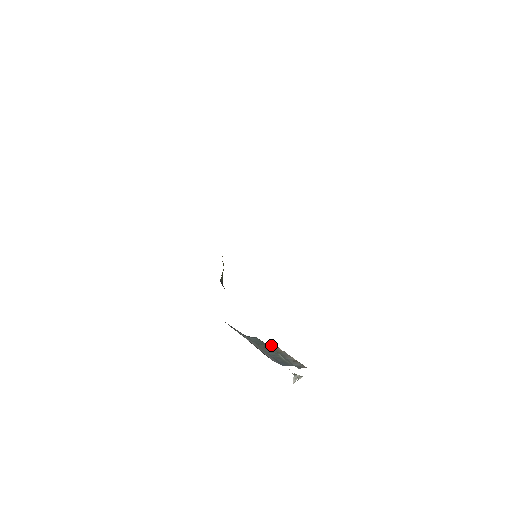
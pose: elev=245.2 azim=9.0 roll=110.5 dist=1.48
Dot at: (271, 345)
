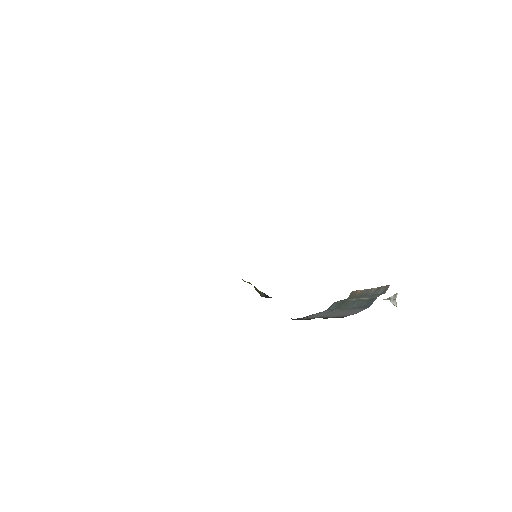
Dot at: (350, 296)
